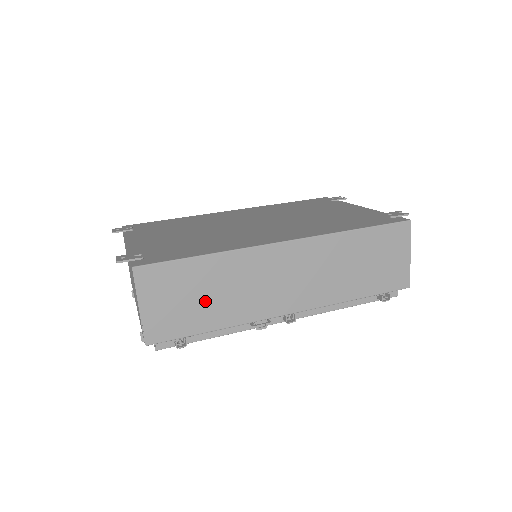
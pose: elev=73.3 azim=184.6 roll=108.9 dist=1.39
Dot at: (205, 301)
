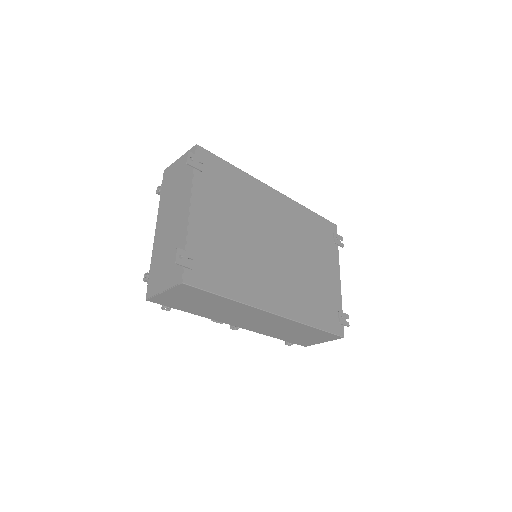
Dot at: (202, 306)
